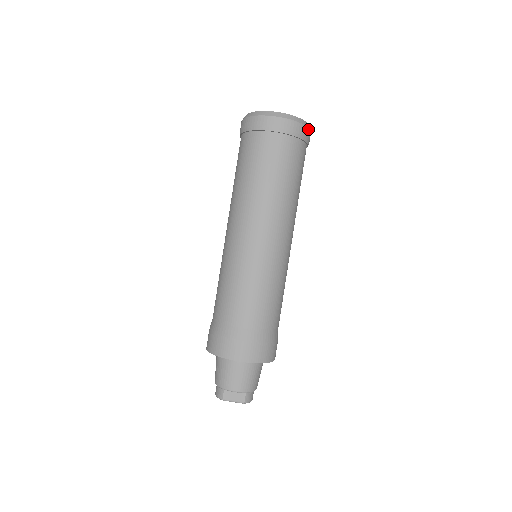
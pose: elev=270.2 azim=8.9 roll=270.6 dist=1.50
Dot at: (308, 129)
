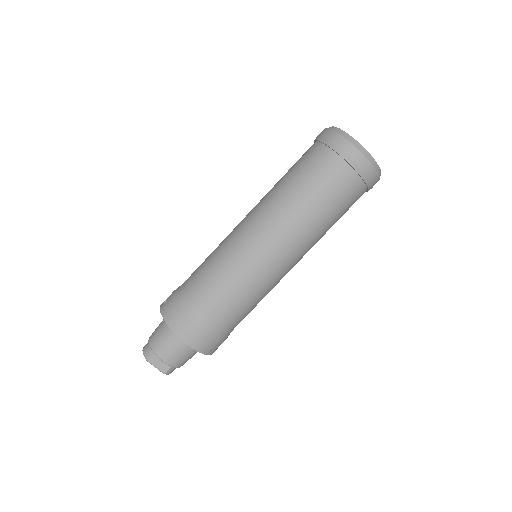
Dot at: (378, 180)
